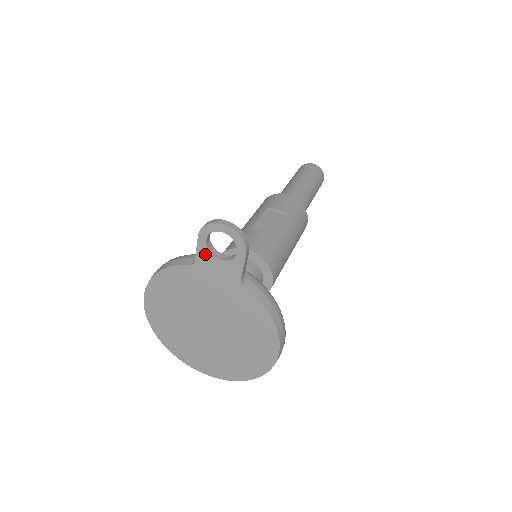
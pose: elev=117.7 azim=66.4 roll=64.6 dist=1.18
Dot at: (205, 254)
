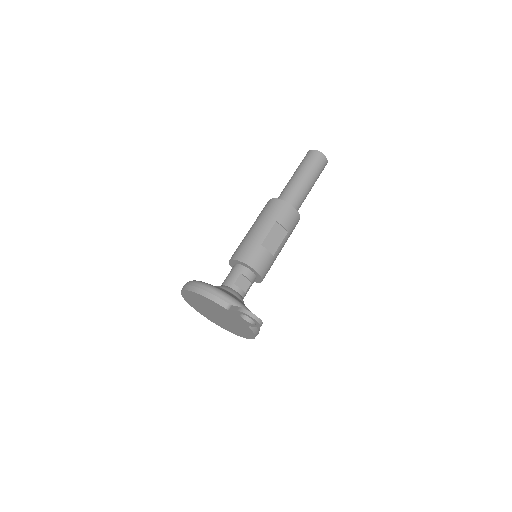
Dot at: (237, 314)
